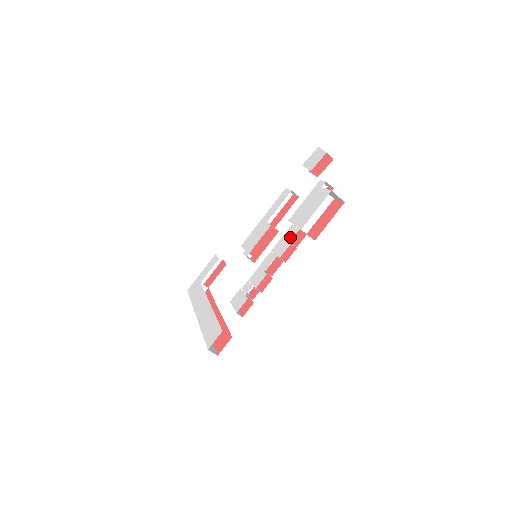
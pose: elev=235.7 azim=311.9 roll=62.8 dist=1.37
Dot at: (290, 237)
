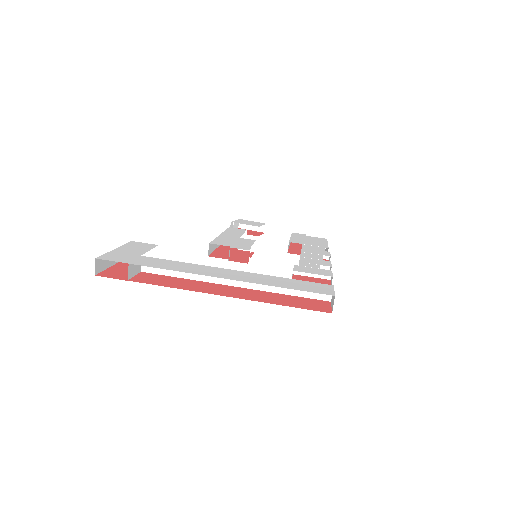
Dot at: (320, 249)
